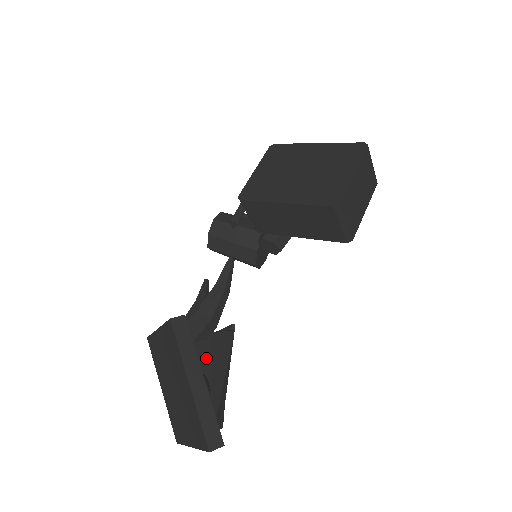
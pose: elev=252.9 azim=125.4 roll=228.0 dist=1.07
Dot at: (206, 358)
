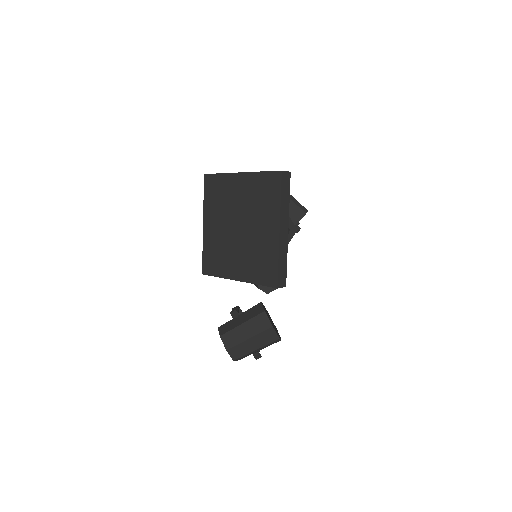
Dot at: occluded
